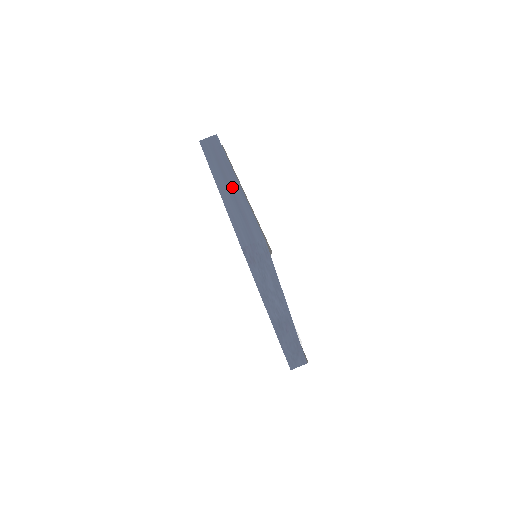
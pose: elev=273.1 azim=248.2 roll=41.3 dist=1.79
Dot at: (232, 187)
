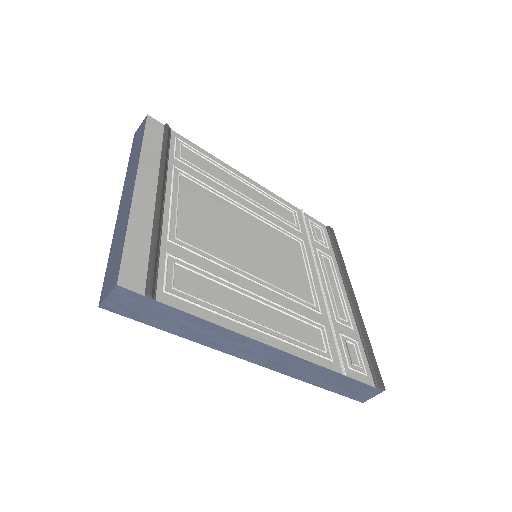
Dot at: (127, 198)
